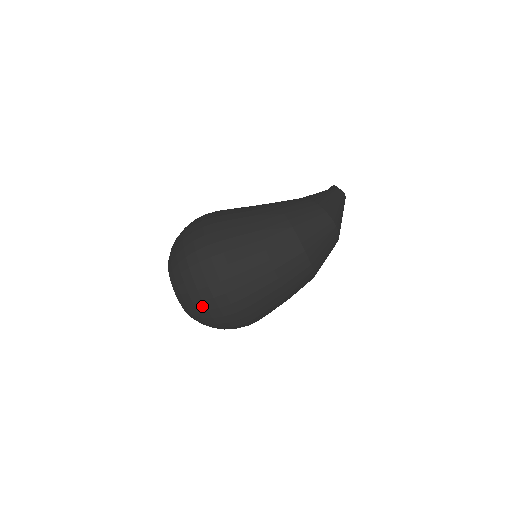
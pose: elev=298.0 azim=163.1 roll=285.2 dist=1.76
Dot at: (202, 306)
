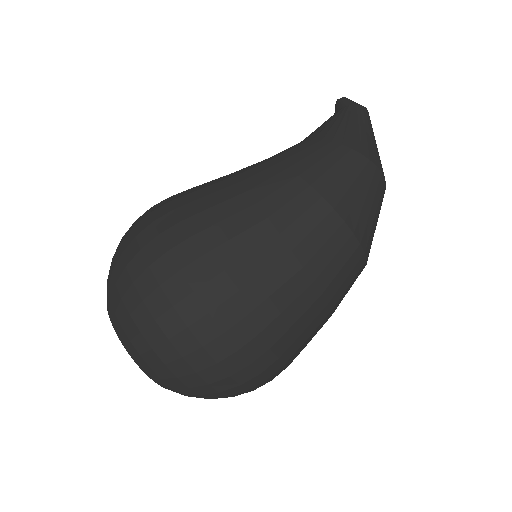
Dot at: (208, 390)
